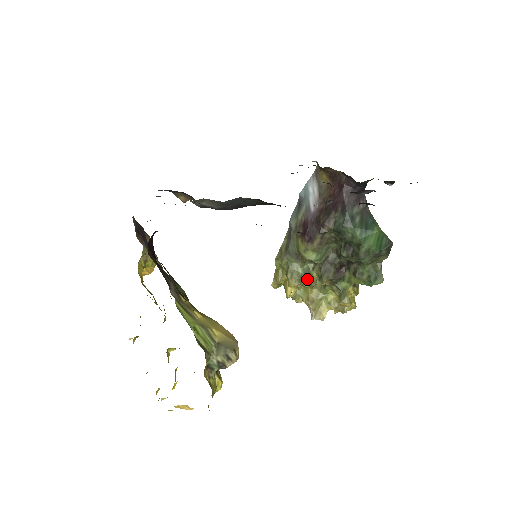
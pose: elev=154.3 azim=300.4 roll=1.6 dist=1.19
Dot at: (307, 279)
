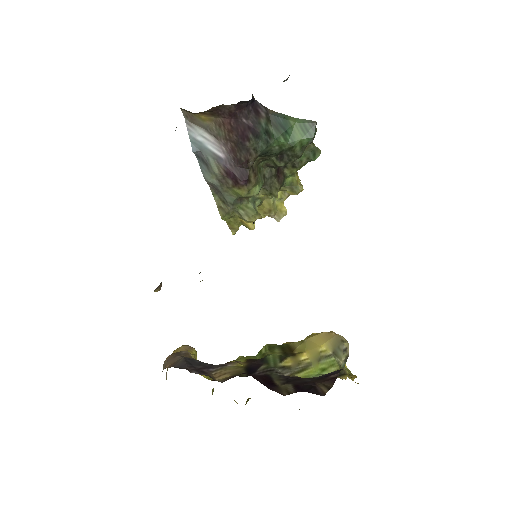
Dot at: (257, 204)
